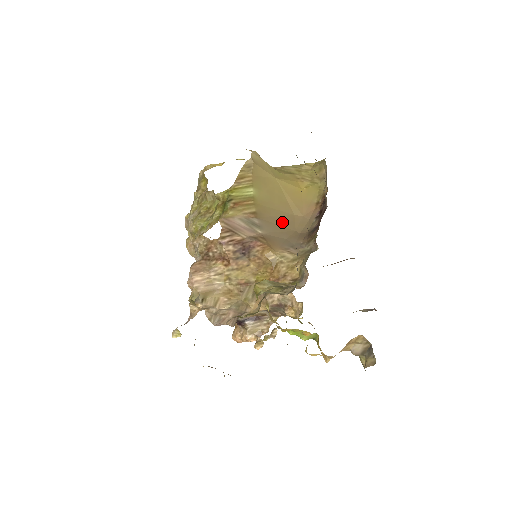
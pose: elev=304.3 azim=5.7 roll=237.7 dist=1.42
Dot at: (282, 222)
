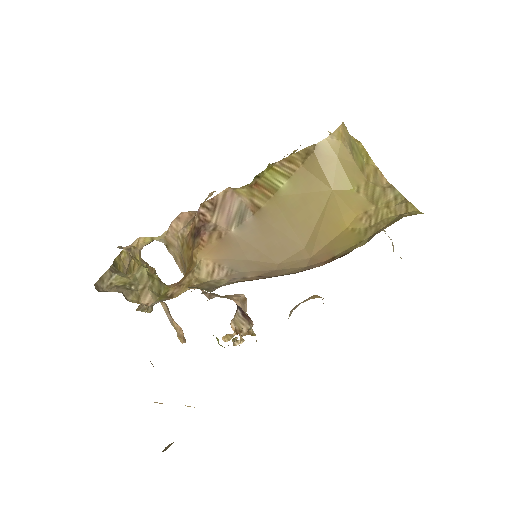
Dot at: (276, 242)
